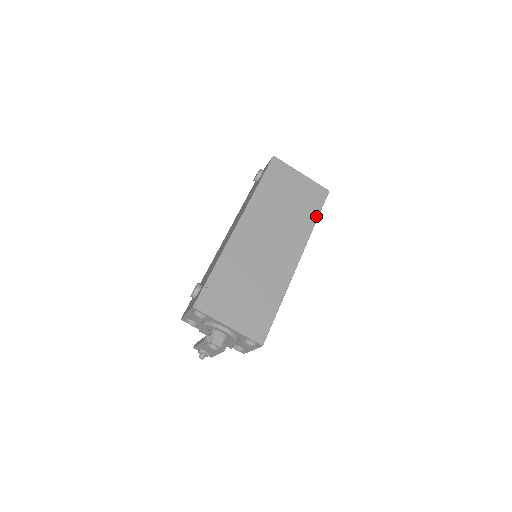
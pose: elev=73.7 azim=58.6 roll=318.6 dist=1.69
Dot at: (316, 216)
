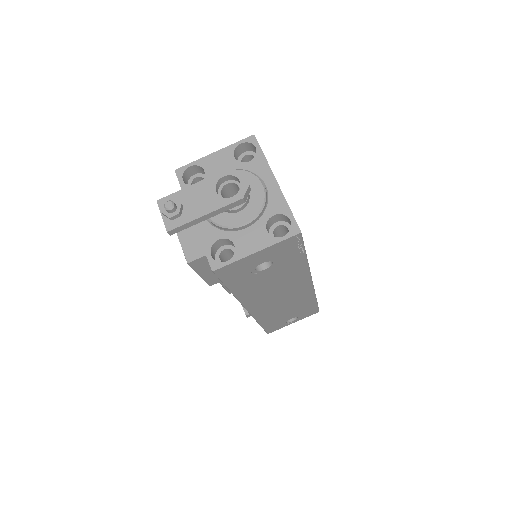
Dot at: occluded
